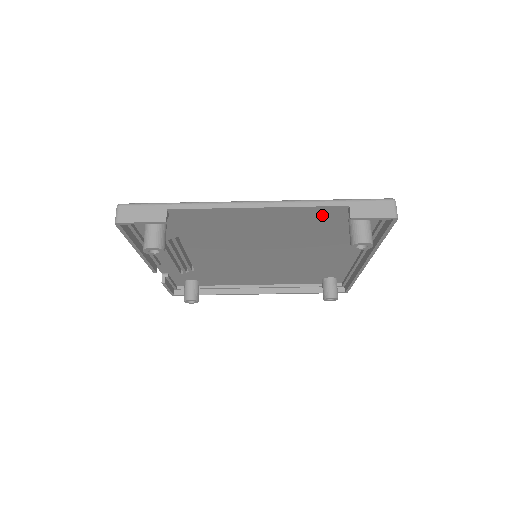
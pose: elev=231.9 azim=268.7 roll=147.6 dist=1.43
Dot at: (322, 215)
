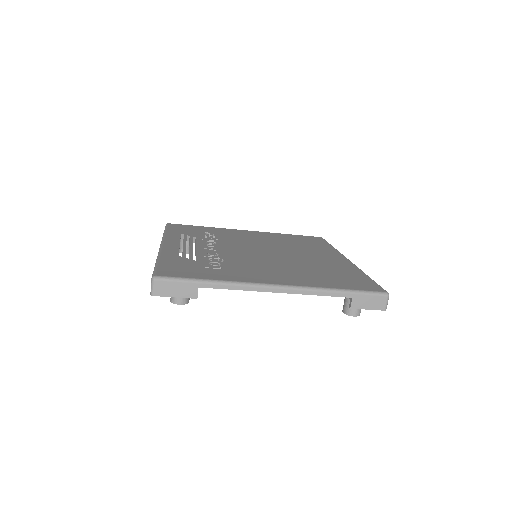
Dot at: occluded
